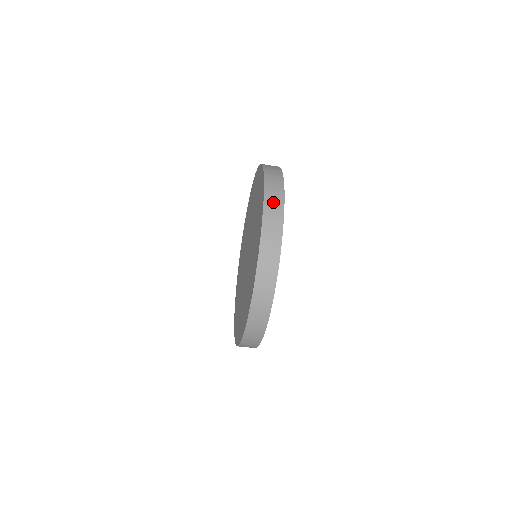
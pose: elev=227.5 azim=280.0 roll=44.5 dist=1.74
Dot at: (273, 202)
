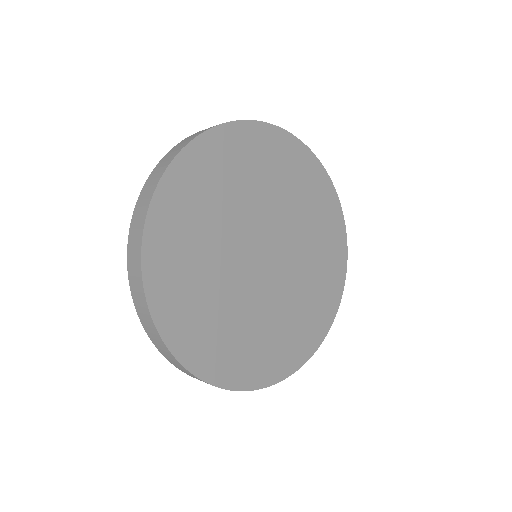
Dot at: (164, 161)
